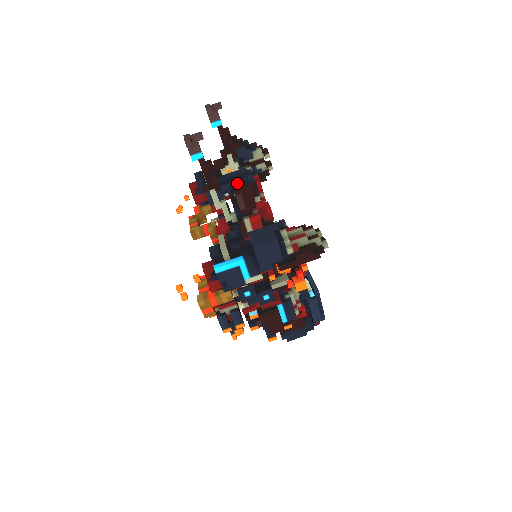
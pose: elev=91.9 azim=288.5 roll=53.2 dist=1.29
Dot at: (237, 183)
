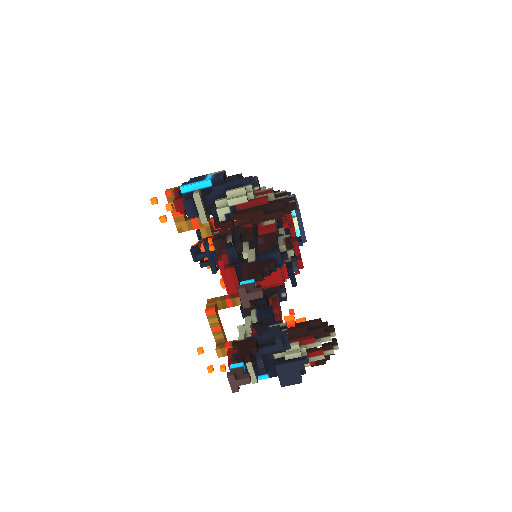
Dot at: (272, 351)
